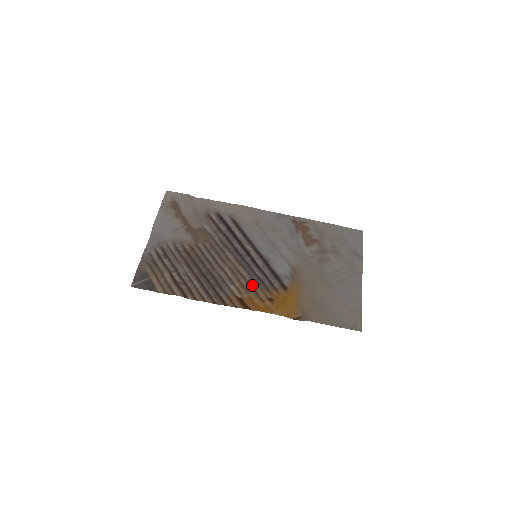
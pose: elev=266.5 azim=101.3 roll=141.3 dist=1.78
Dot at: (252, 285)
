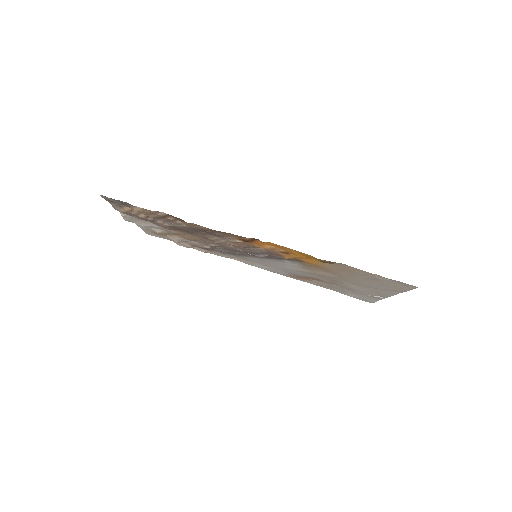
Dot at: (257, 248)
